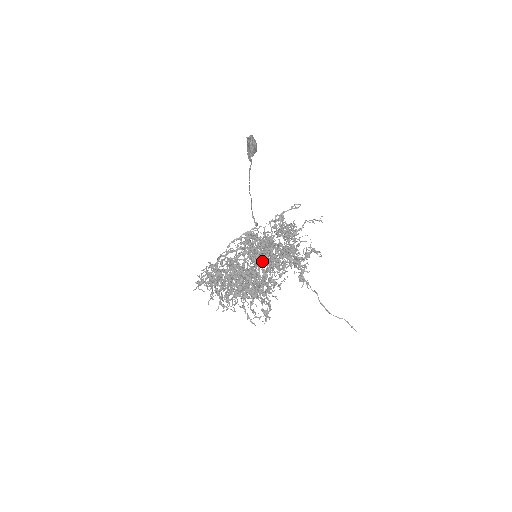
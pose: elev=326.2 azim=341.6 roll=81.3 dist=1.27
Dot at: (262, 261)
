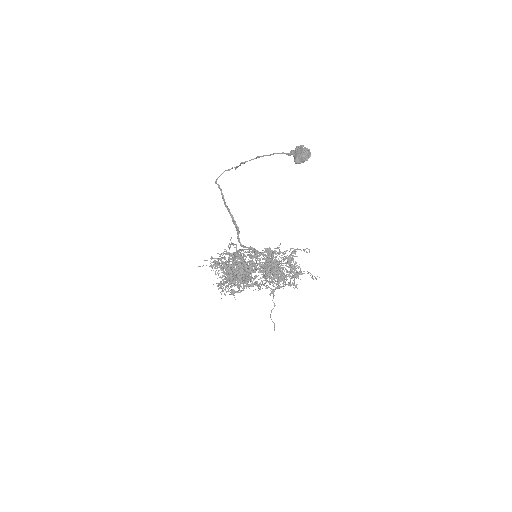
Dot at: (231, 217)
